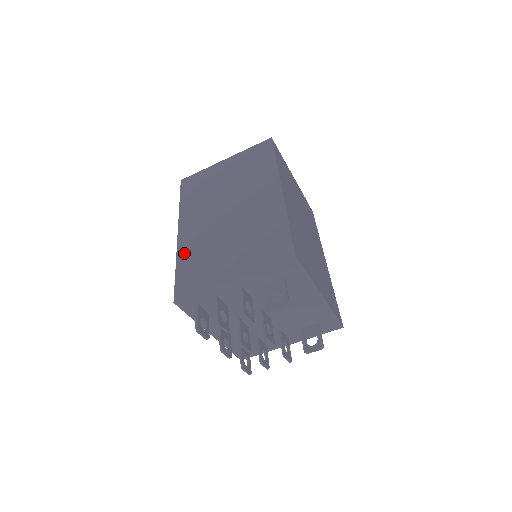
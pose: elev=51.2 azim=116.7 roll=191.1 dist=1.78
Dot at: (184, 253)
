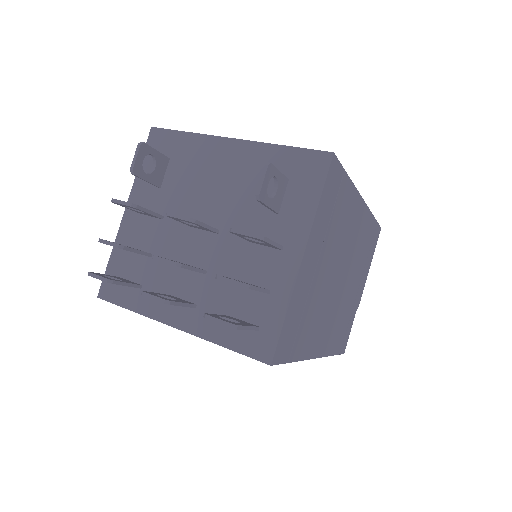
Dot at: occluded
